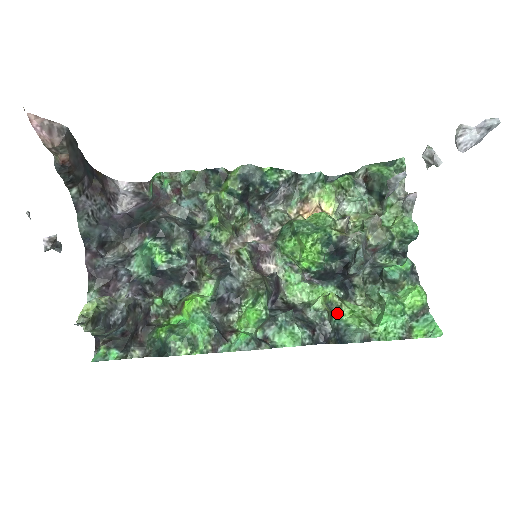
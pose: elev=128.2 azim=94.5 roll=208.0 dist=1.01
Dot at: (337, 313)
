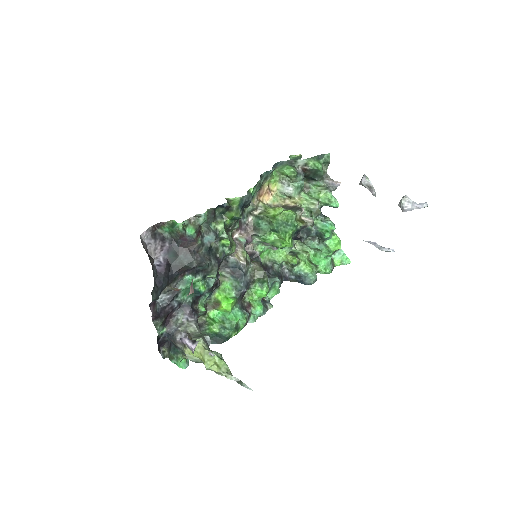
Dot at: (297, 266)
